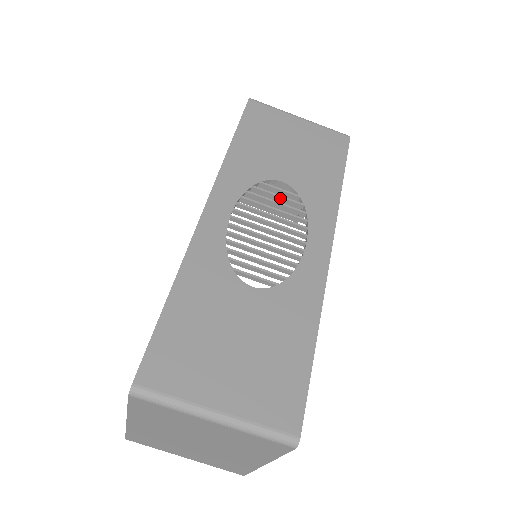
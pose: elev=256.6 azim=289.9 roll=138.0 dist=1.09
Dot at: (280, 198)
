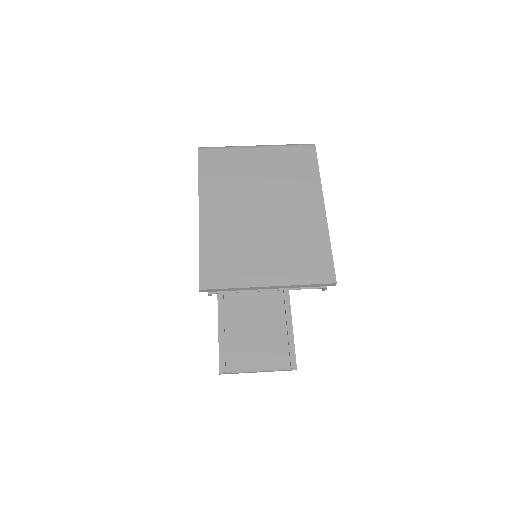
Dot at: occluded
